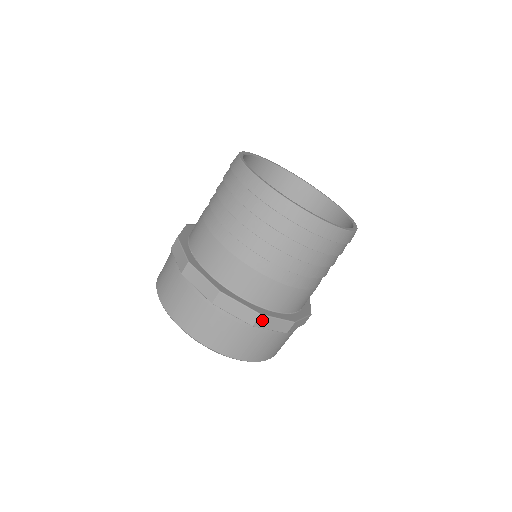
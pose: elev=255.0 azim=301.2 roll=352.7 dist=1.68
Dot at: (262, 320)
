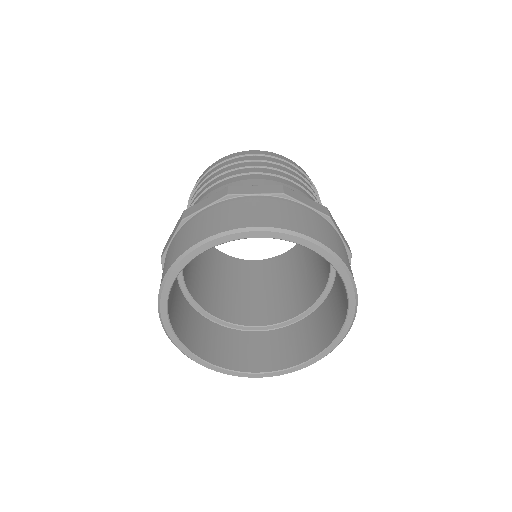
Dot at: (289, 191)
